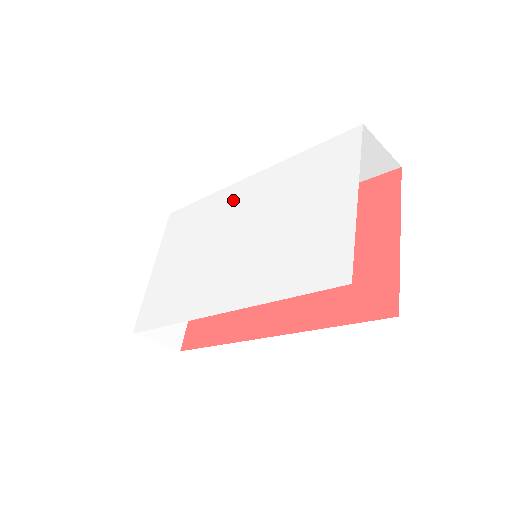
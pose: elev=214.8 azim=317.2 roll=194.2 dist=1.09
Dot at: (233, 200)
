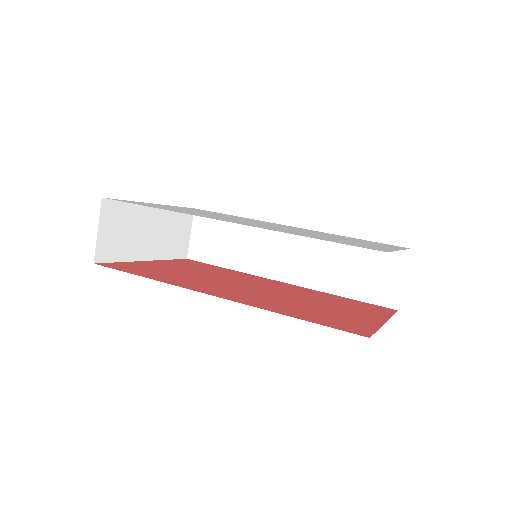
Dot at: (271, 223)
